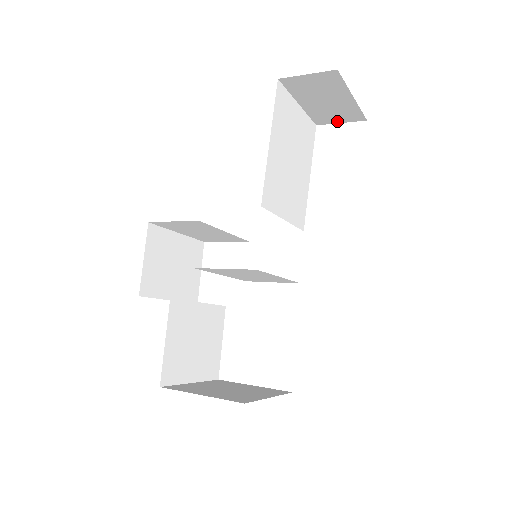
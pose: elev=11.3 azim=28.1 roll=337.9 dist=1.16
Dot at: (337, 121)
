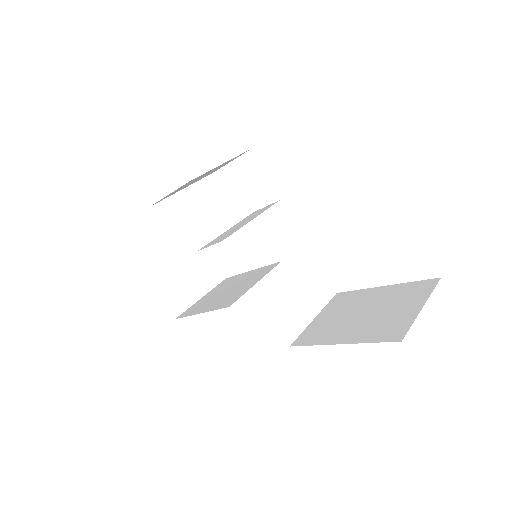
Dot at: occluded
